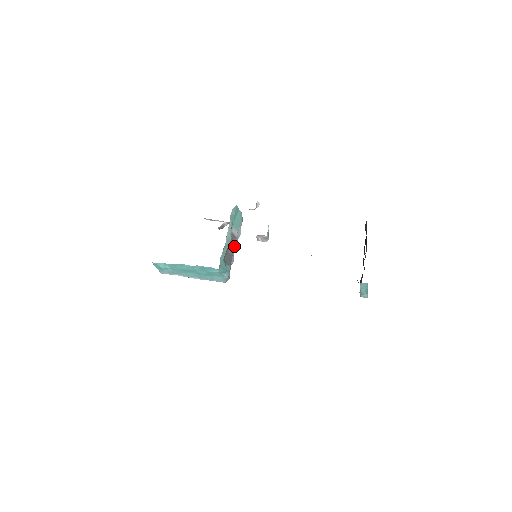
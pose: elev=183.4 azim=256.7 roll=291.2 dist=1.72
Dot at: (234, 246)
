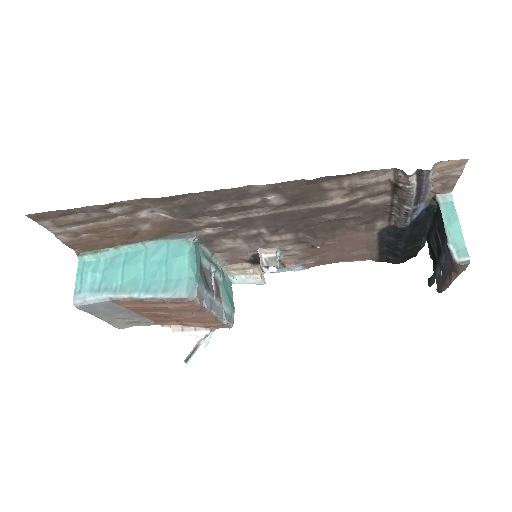
Dot at: (215, 304)
